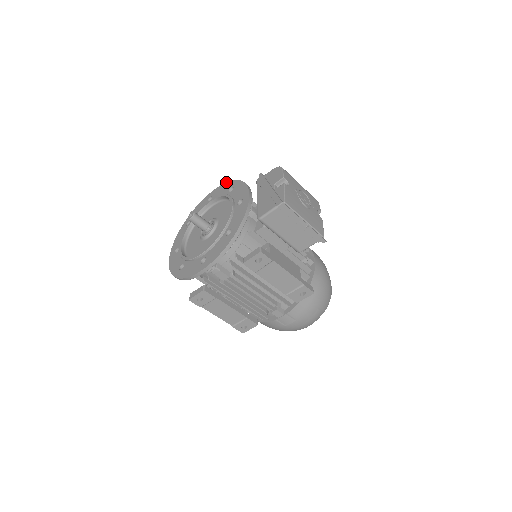
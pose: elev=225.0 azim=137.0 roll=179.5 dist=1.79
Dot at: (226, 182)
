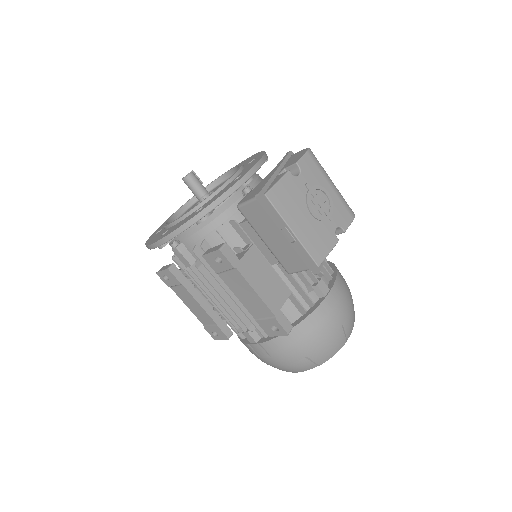
Dot at: occluded
